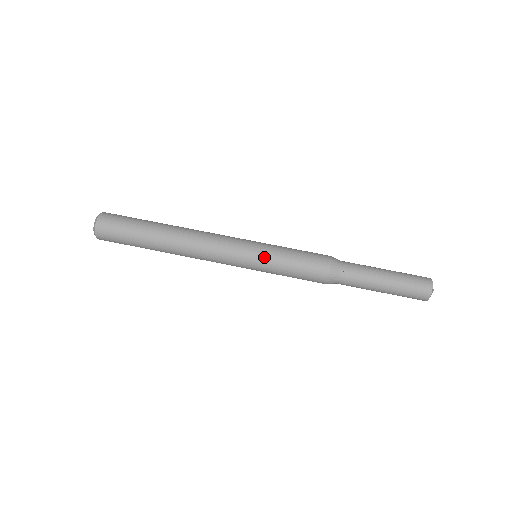
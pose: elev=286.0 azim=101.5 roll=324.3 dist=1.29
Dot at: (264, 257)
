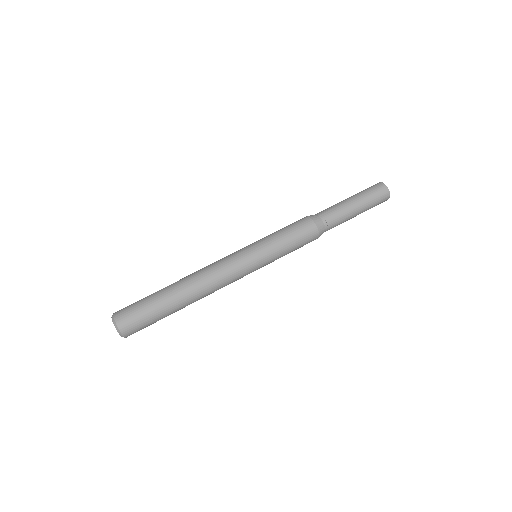
Dot at: (260, 243)
